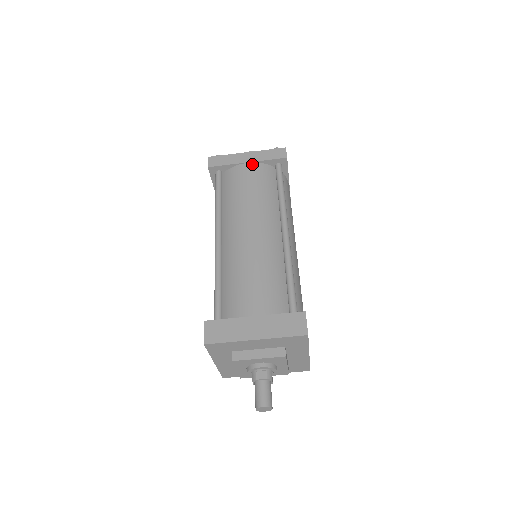
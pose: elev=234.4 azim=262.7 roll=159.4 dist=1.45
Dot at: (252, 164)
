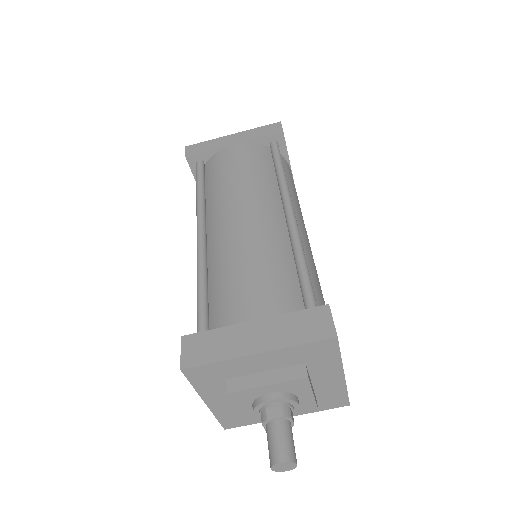
Dot at: (240, 145)
